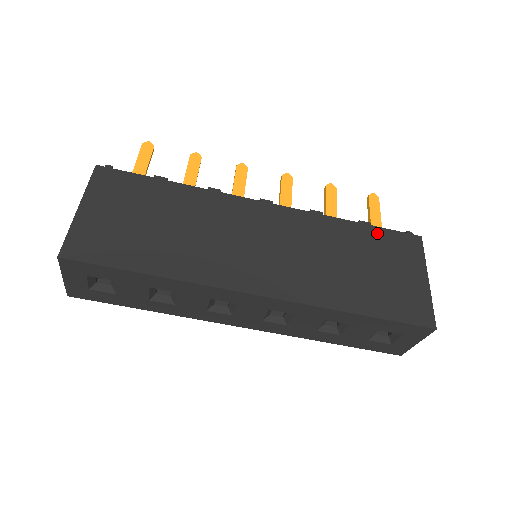
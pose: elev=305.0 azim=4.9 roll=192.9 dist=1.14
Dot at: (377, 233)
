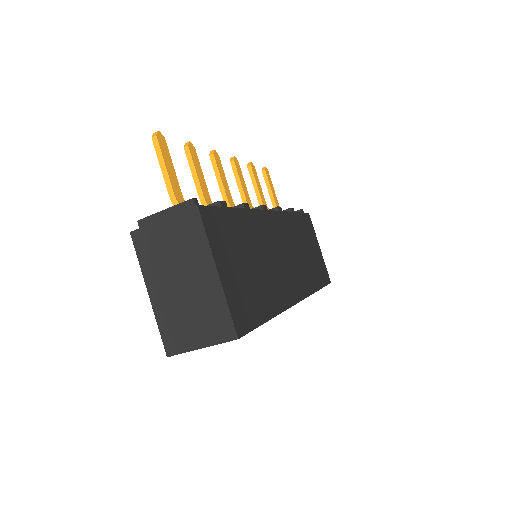
Dot at: (302, 219)
